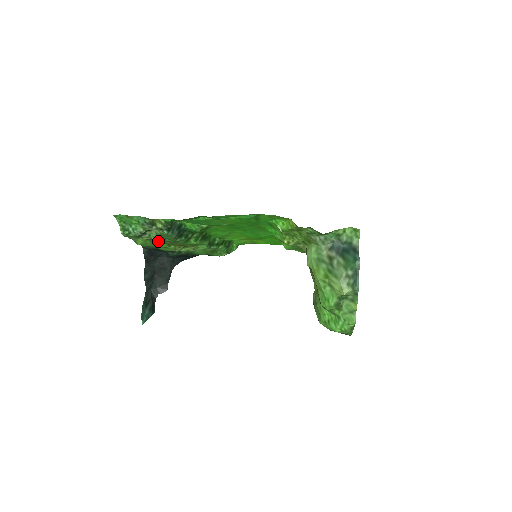
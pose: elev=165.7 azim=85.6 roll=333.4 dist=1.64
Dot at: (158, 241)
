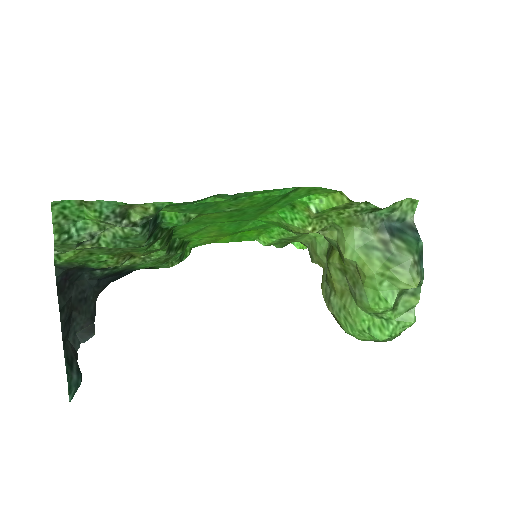
Dot at: (102, 250)
